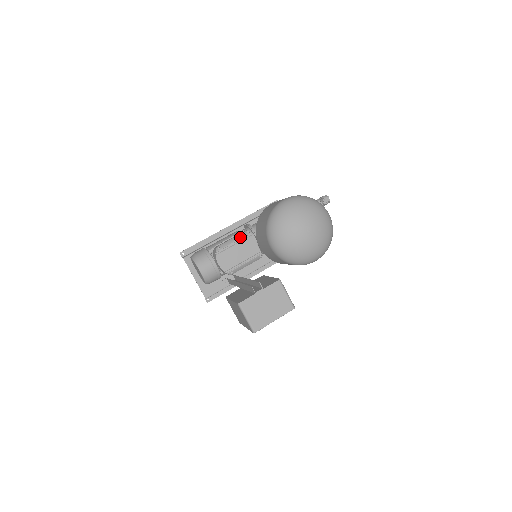
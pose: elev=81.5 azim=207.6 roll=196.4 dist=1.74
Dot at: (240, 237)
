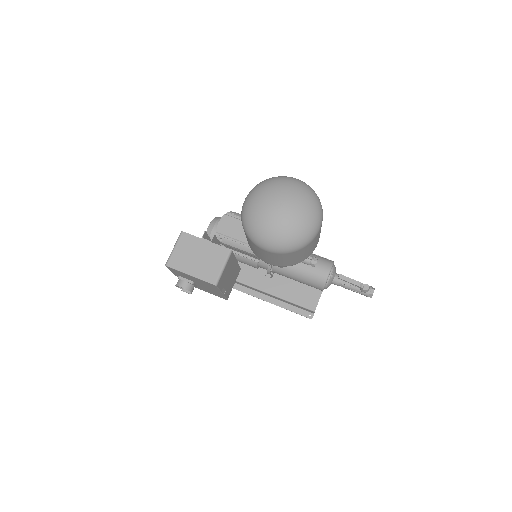
Dot at: occluded
